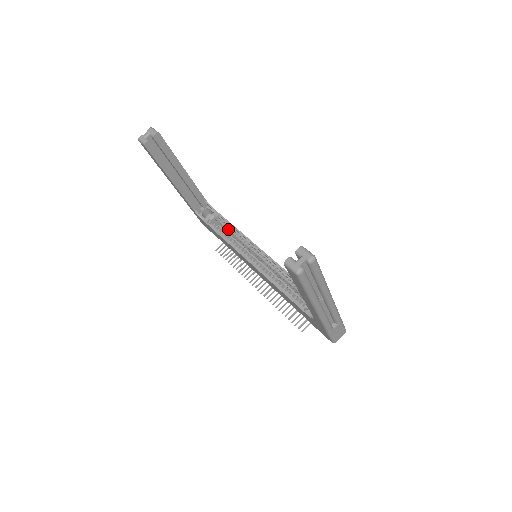
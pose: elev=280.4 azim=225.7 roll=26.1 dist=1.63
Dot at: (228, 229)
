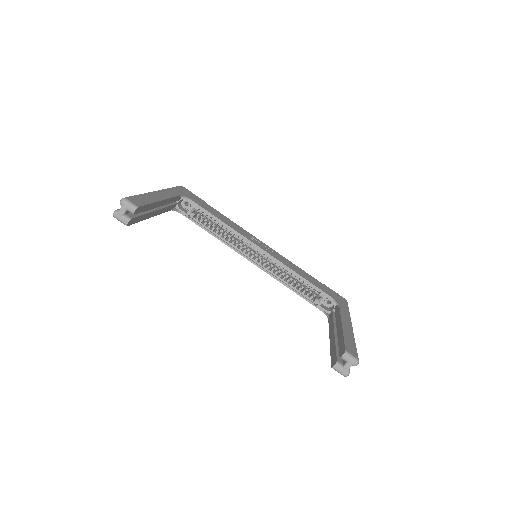
Dot at: (215, 223)
